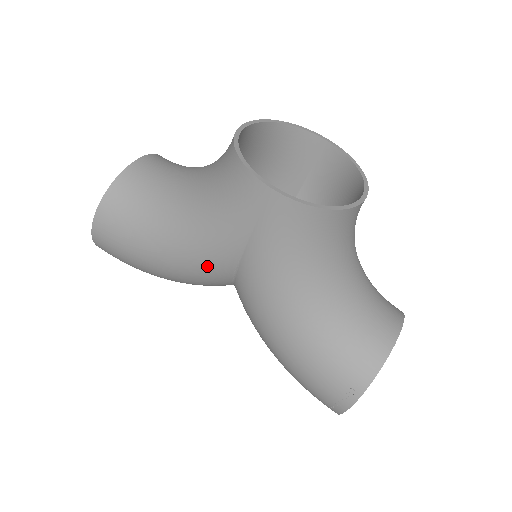
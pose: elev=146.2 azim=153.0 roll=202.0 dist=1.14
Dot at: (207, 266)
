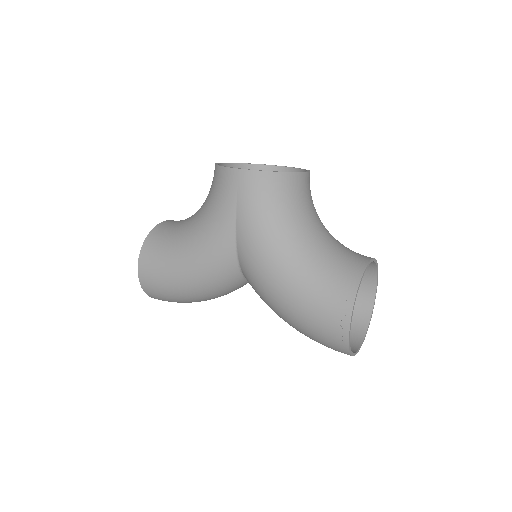
Dot at: (217, 254)
